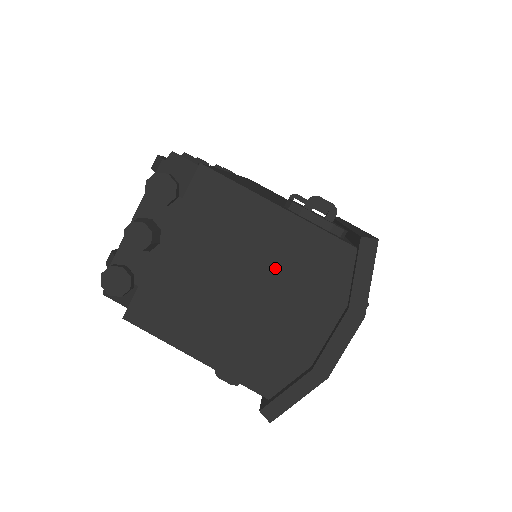
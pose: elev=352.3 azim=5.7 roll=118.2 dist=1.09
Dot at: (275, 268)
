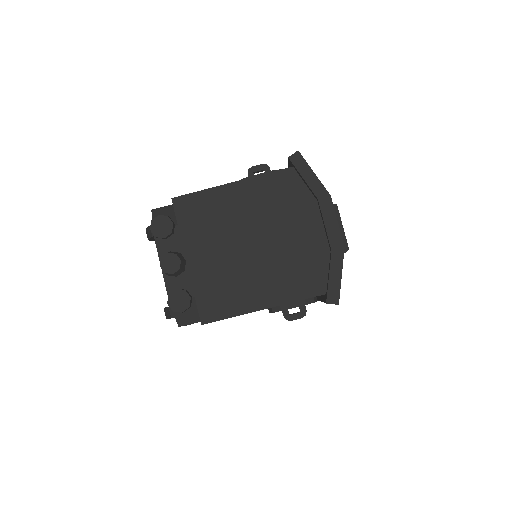
Dot at: (260, 216)
